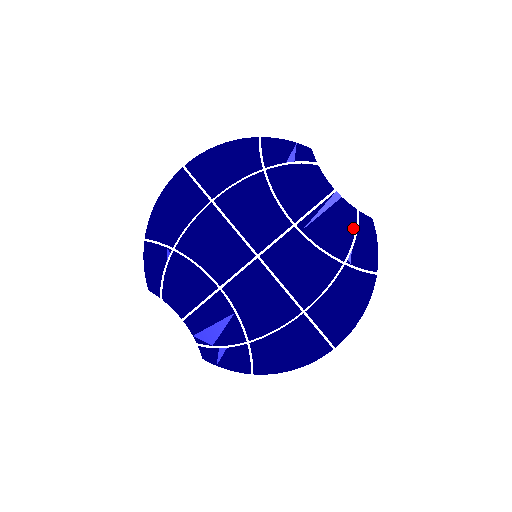
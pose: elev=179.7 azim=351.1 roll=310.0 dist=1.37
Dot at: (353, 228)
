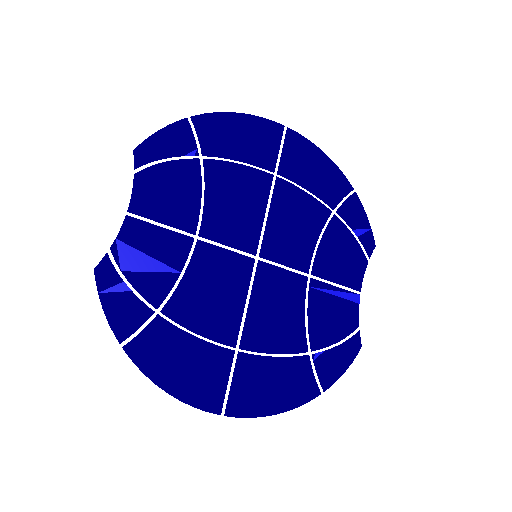
Dot at: (343, 335)
